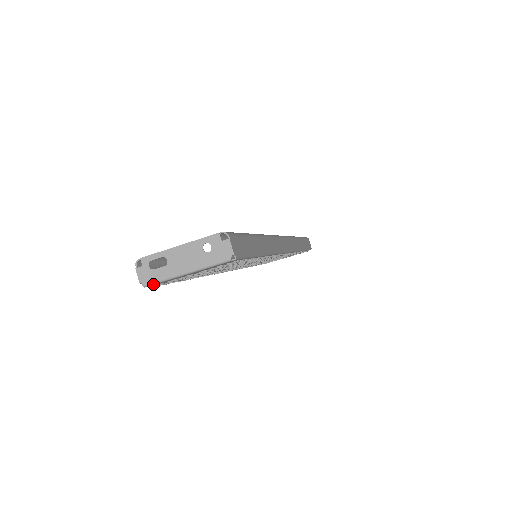
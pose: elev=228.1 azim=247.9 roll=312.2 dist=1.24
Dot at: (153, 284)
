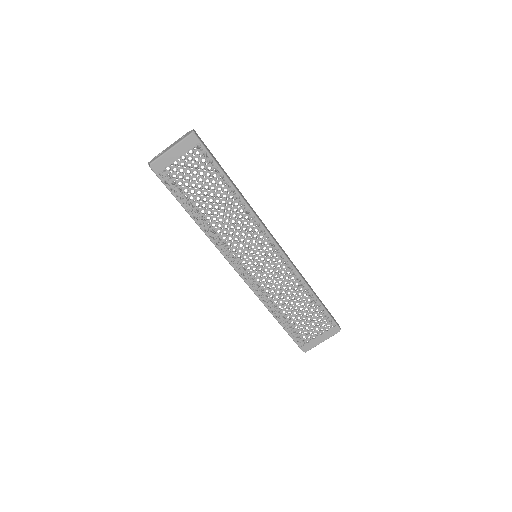
Dot at: (154, 161)
